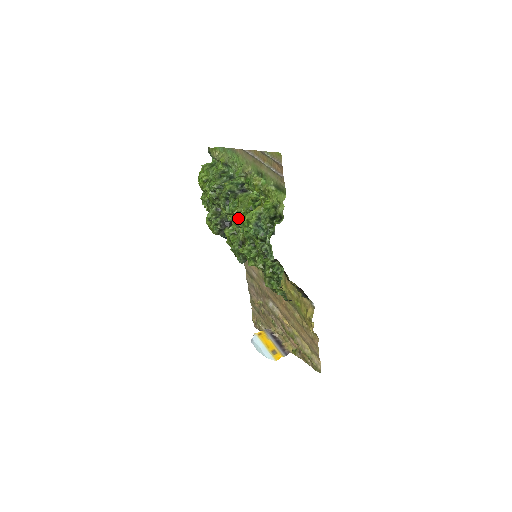
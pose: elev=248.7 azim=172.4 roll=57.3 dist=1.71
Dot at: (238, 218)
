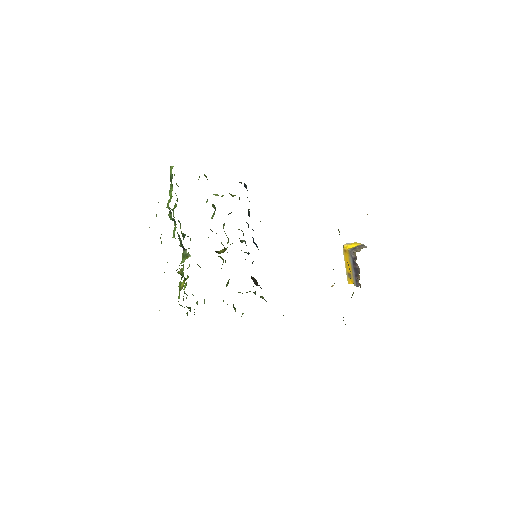
Dot at: occluded
